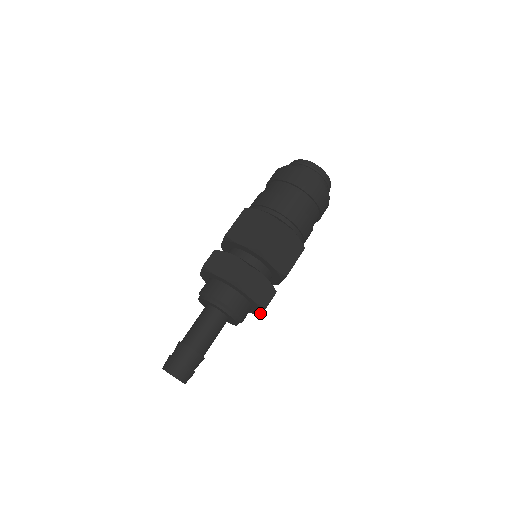
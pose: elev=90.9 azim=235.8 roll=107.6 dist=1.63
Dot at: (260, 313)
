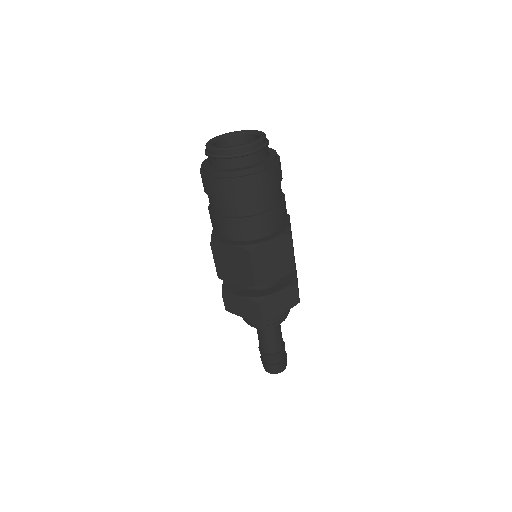
Dot at: occluded
